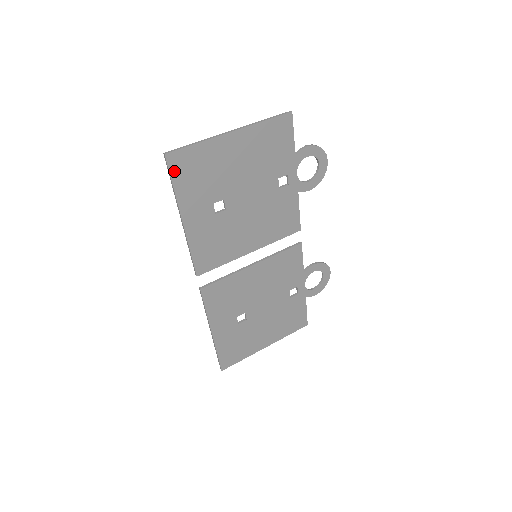
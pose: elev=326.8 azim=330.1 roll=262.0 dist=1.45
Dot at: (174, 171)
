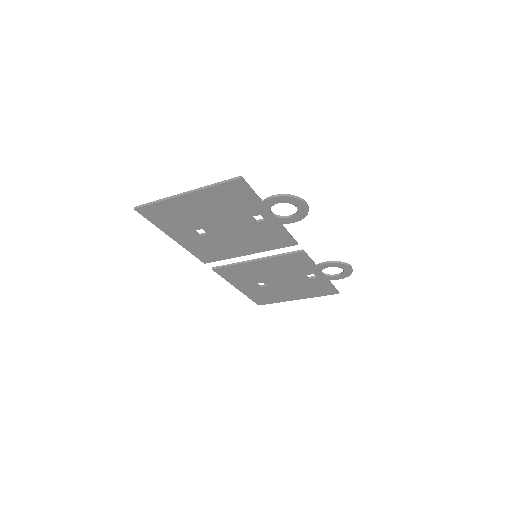
Dot at: (148, 216)
